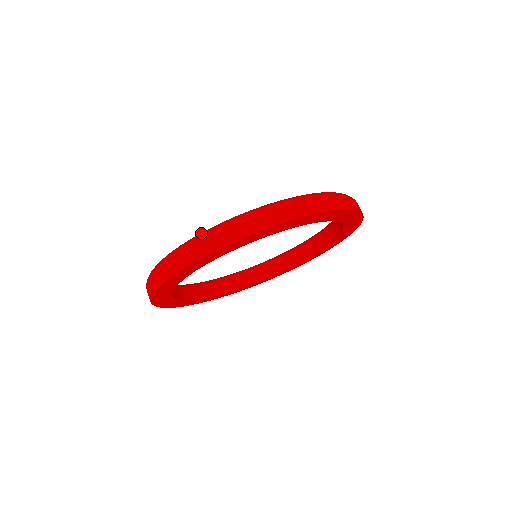
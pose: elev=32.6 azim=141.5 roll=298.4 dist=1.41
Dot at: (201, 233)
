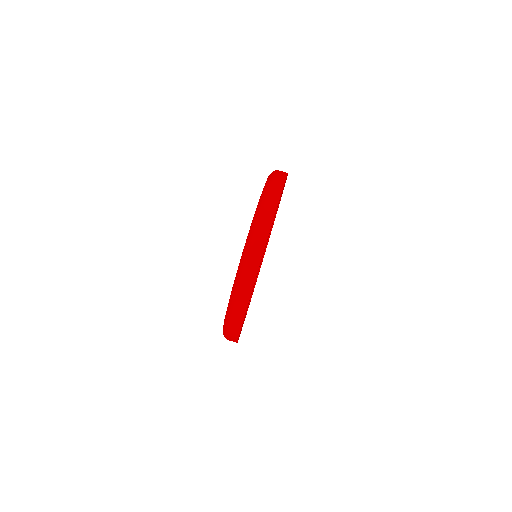
Dot at: occluded
